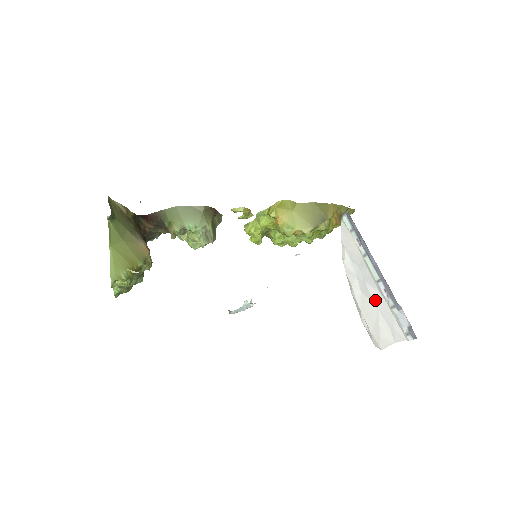
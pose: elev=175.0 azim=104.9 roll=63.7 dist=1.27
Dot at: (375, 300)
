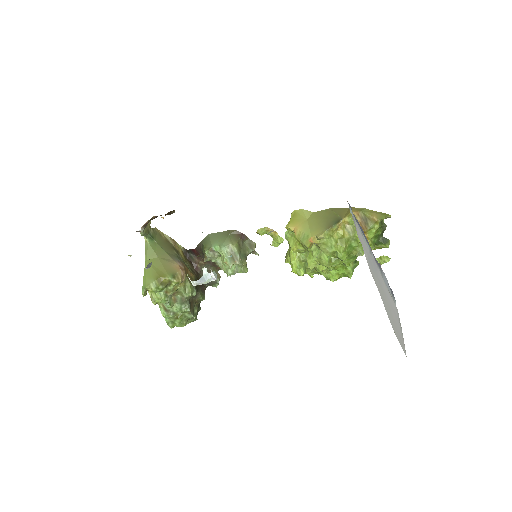
Dot at: (382, 284)
